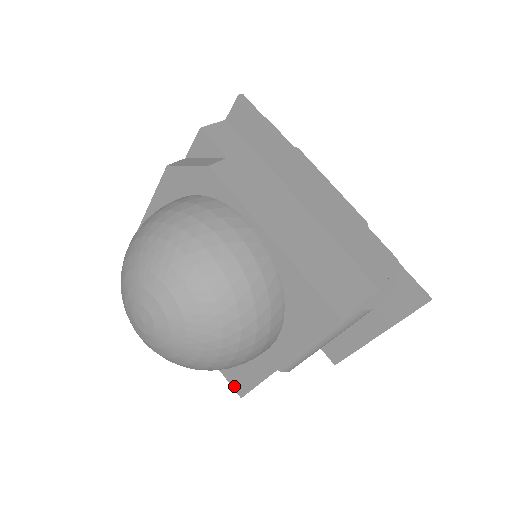
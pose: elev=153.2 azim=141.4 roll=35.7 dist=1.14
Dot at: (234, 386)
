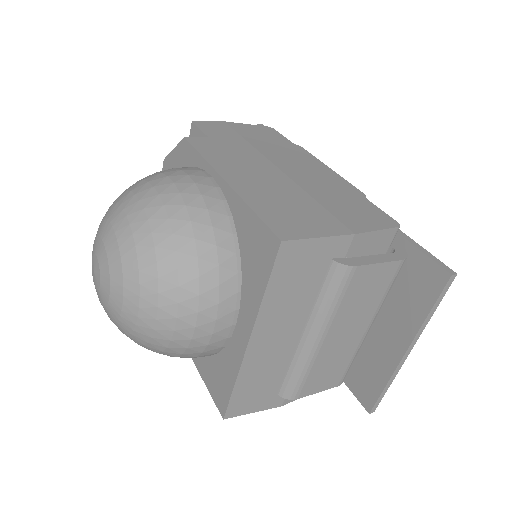
Dot at: (217, 403)
